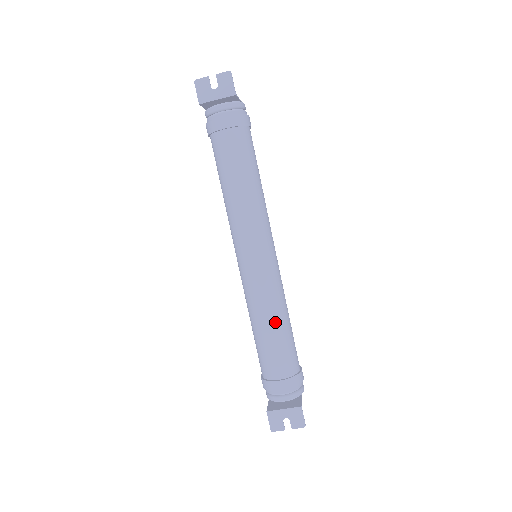
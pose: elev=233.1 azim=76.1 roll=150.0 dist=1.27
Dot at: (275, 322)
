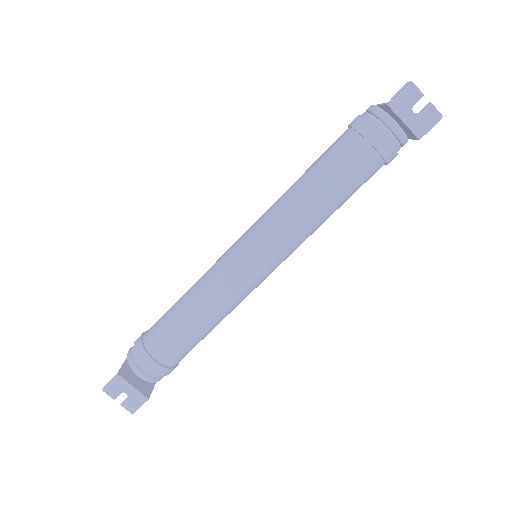
Dot at: (207, 321)
